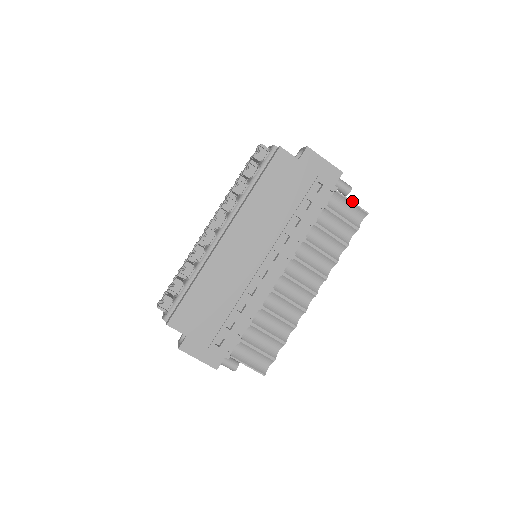
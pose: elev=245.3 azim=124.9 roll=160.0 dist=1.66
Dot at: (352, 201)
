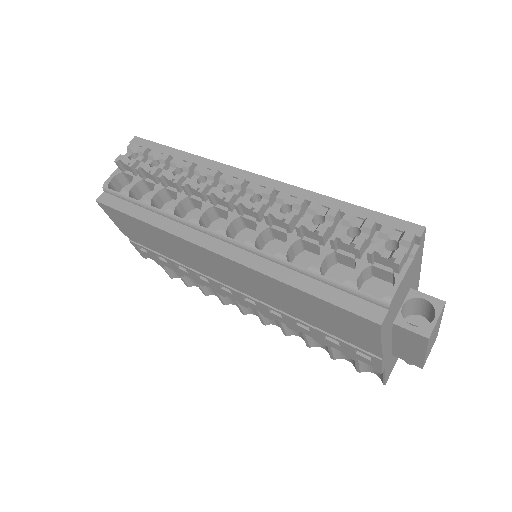
Dot at: (385, 375)
